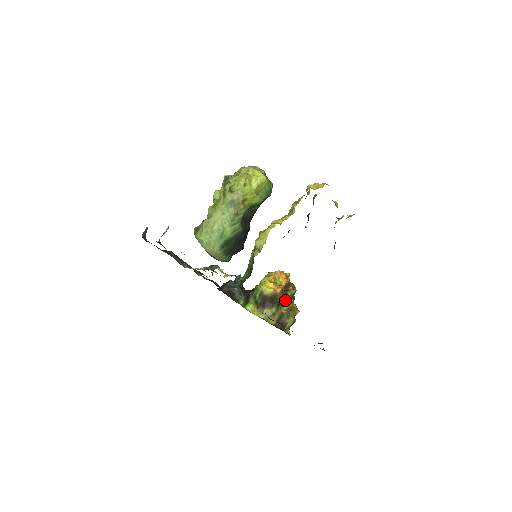
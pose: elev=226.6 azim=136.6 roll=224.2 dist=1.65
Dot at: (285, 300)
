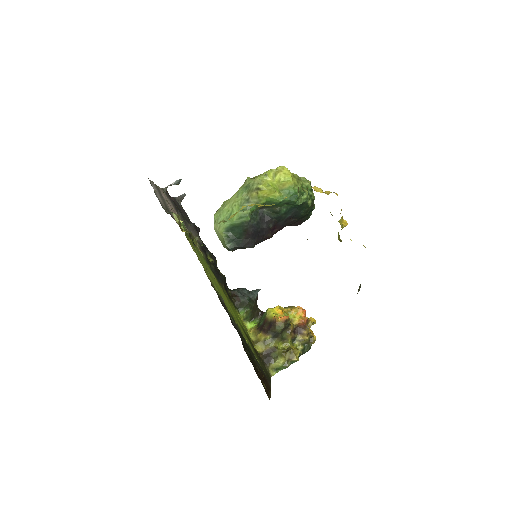
Dot at: (289, 339)
